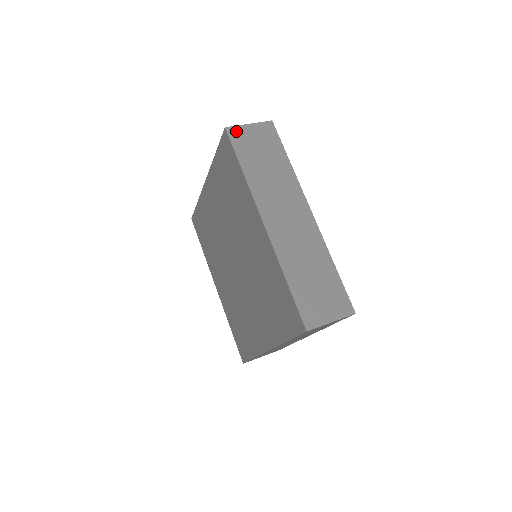
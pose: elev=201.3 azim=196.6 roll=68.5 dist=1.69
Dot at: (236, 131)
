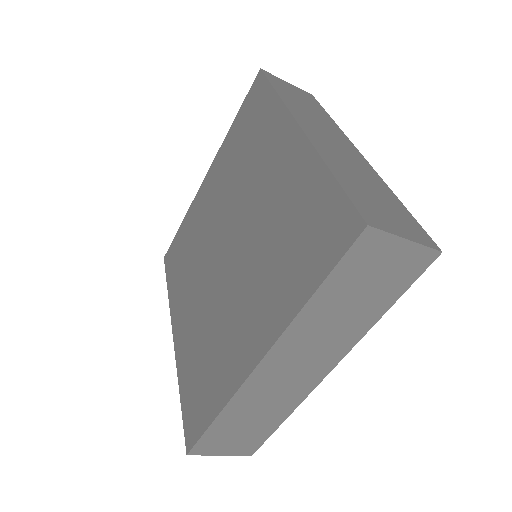
Dot at: (272, 76)
